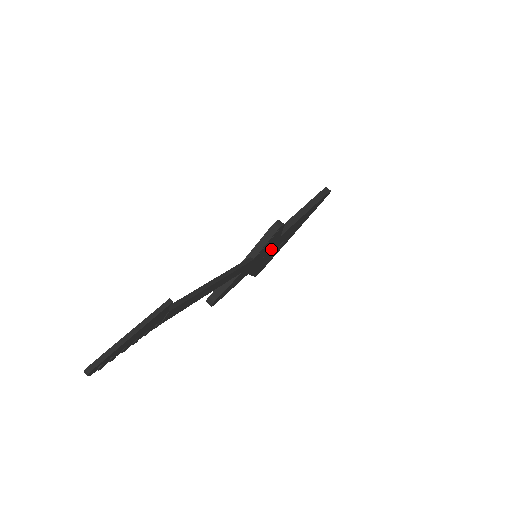
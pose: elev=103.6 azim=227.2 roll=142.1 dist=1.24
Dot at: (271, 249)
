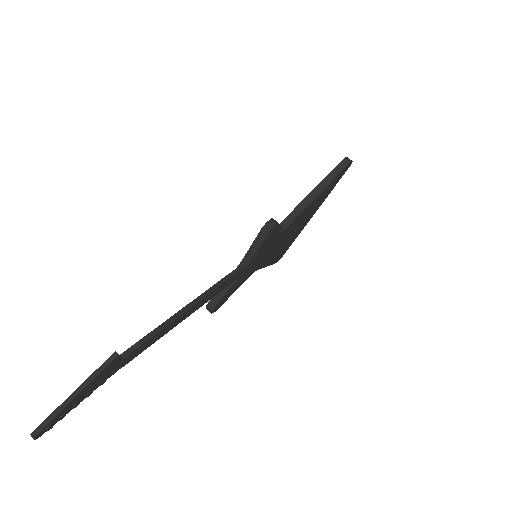
Dot at: (279, 241)
